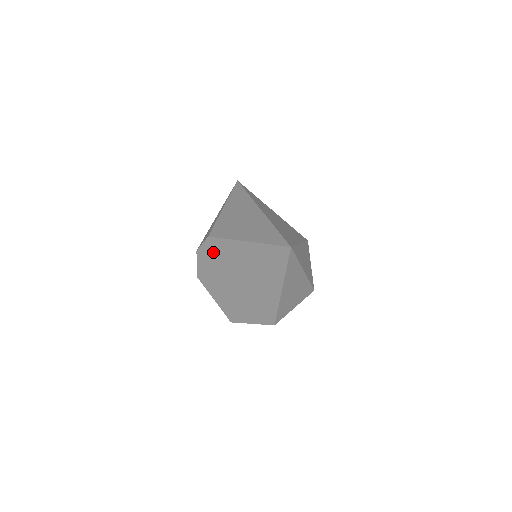
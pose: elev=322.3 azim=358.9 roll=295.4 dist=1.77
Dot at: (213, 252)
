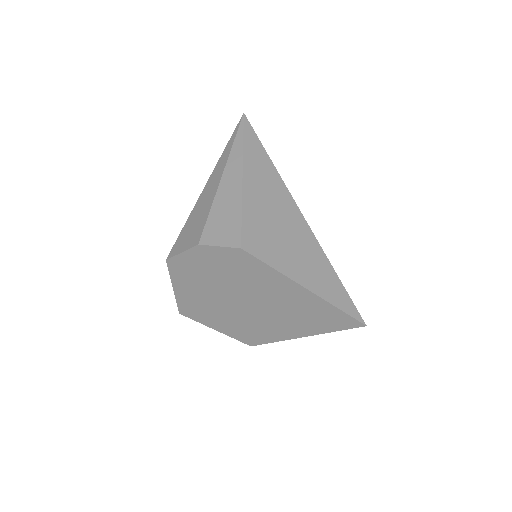
Dot at: (231, 262)
